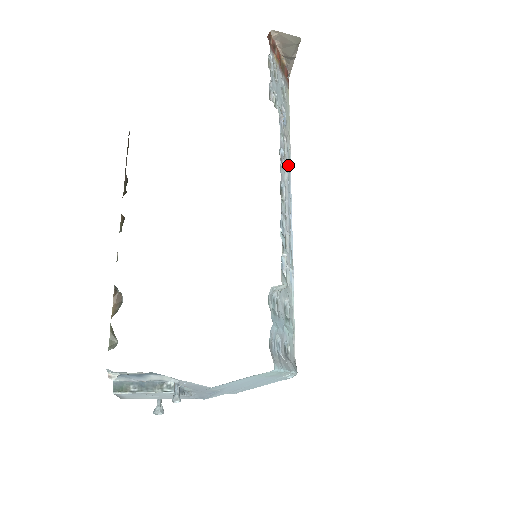
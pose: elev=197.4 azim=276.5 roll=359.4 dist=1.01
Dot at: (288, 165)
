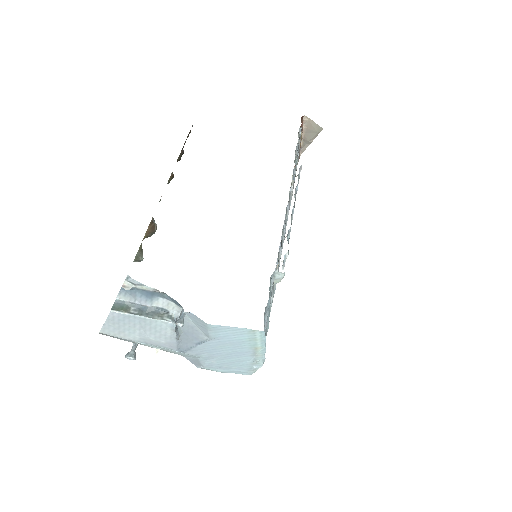
Dot at: (289, 209)
